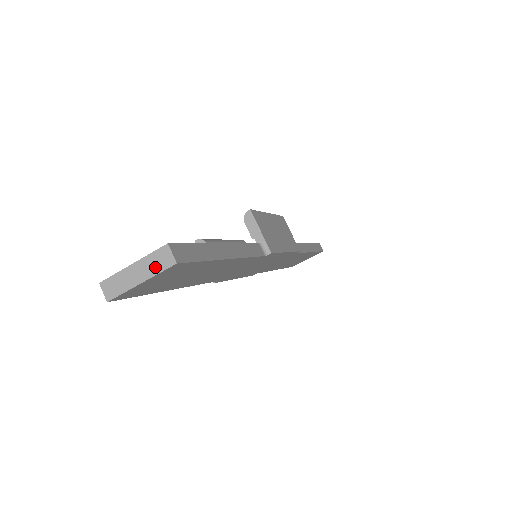
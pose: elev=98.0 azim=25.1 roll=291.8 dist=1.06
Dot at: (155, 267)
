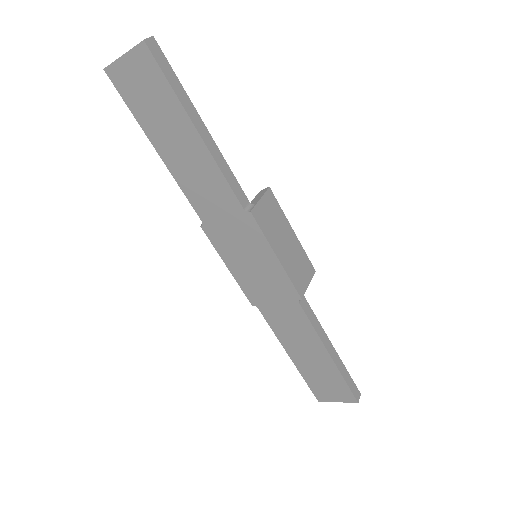
Dot at: (136, 46)
